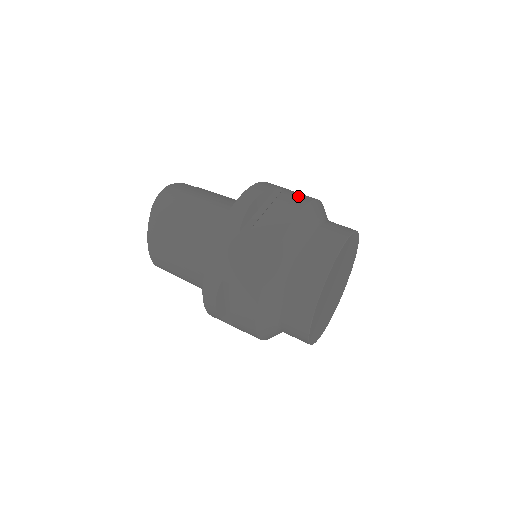
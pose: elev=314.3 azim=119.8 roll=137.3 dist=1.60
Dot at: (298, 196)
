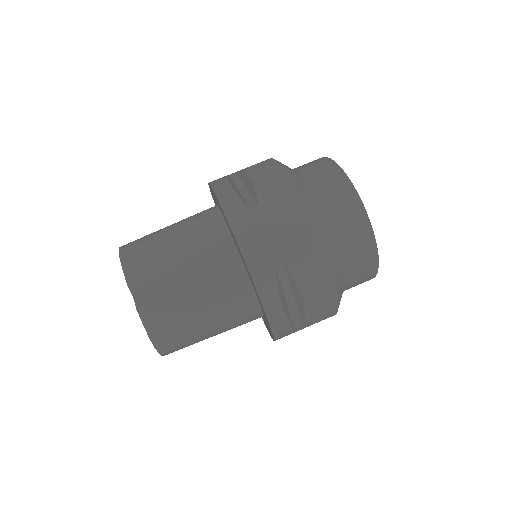
Dot at: (307, 256)
